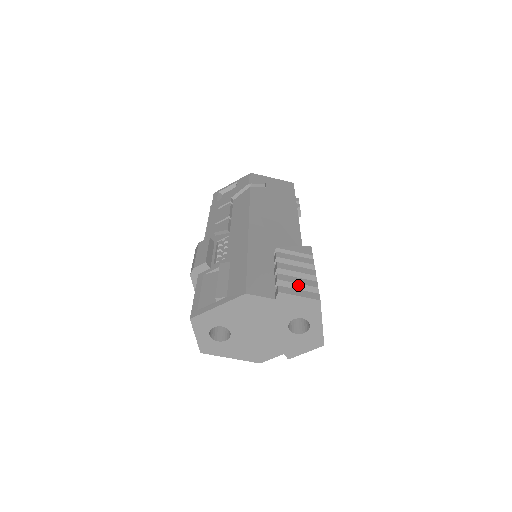
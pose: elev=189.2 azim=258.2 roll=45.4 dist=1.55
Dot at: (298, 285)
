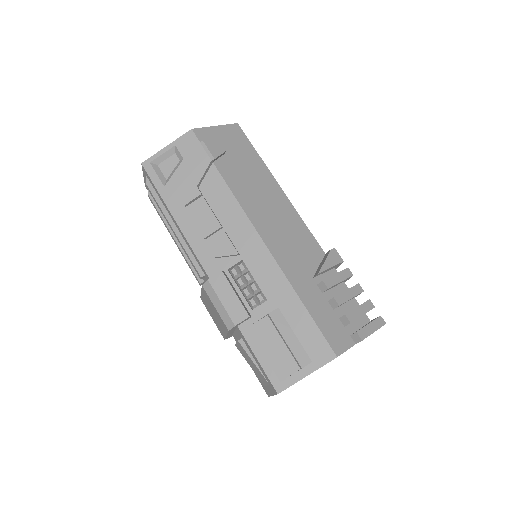
Dot at: occluded
